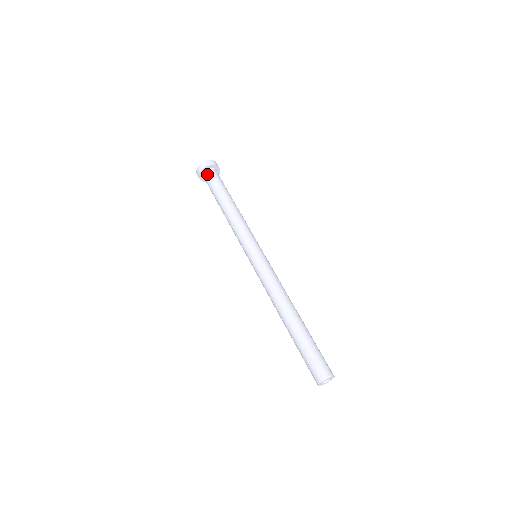
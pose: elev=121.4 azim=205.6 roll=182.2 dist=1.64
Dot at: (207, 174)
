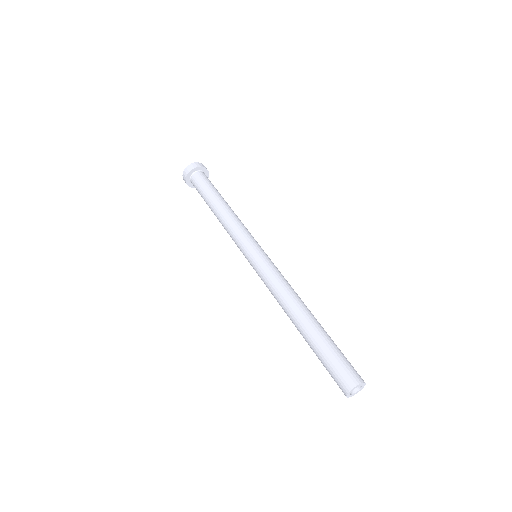
Dot at: (193, 180)
